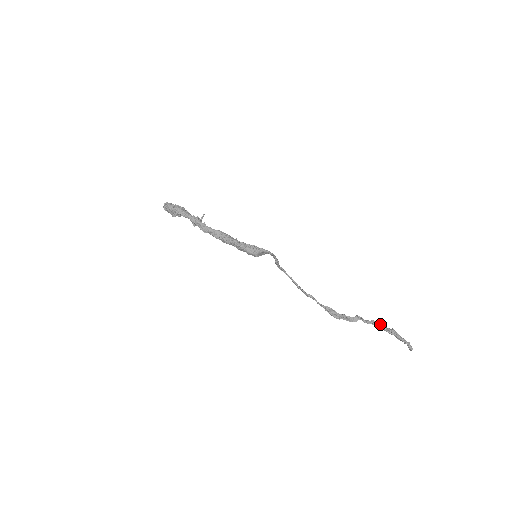
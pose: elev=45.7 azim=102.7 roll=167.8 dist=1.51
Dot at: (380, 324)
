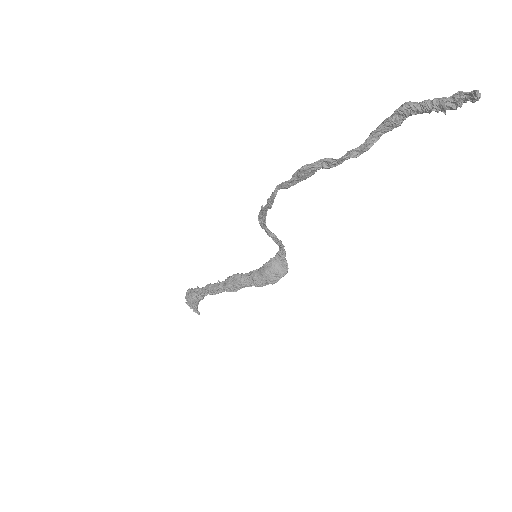
Dot at: (383, 121)
